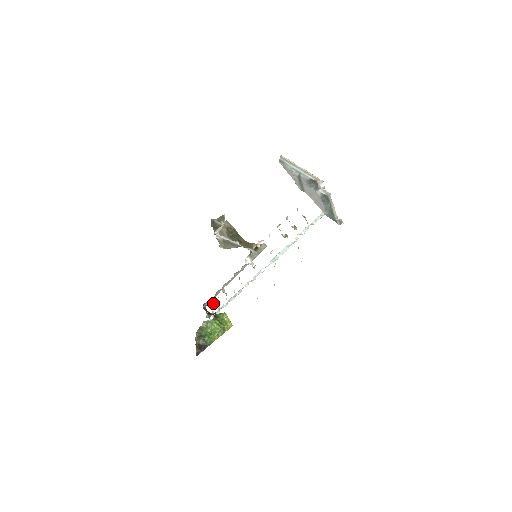
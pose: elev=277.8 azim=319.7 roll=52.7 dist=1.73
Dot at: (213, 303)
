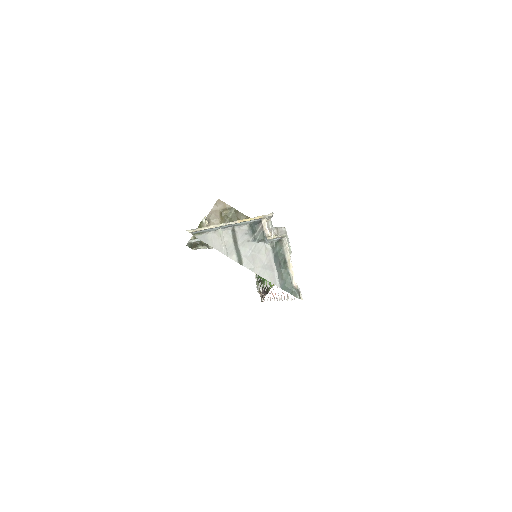
Dot at: occluded
